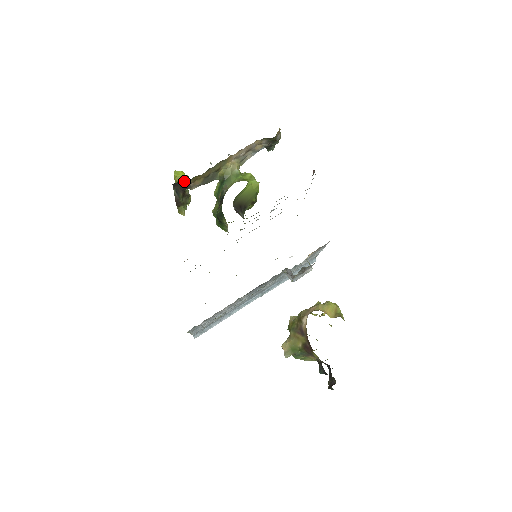
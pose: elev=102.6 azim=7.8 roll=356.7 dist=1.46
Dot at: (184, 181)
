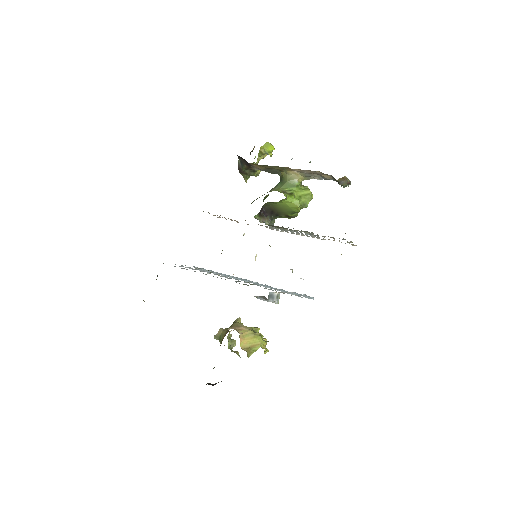
Dot at: occluded
